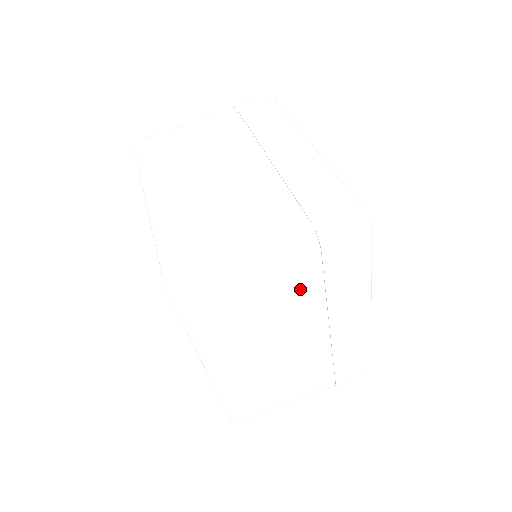
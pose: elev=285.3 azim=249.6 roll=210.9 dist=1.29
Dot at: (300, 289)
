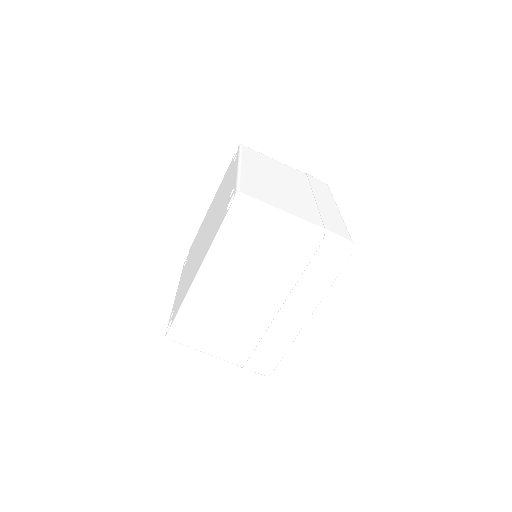
Dot at: occluded
